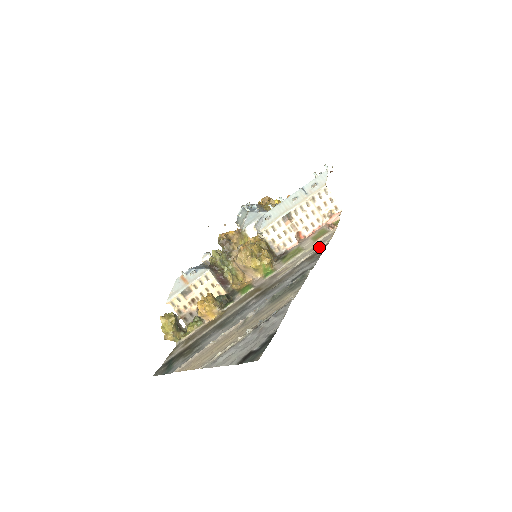
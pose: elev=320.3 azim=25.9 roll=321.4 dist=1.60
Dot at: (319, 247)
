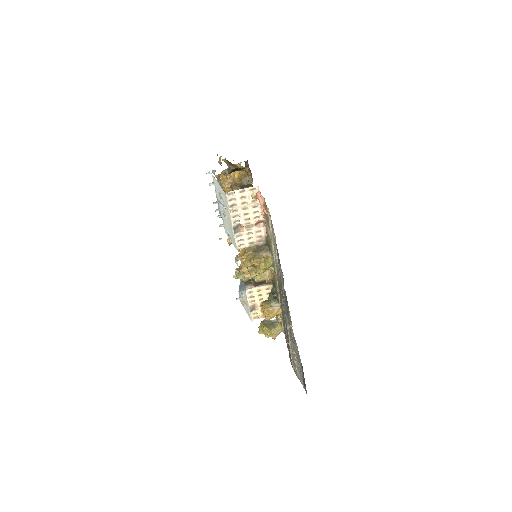
Dot at: (275, 242)
